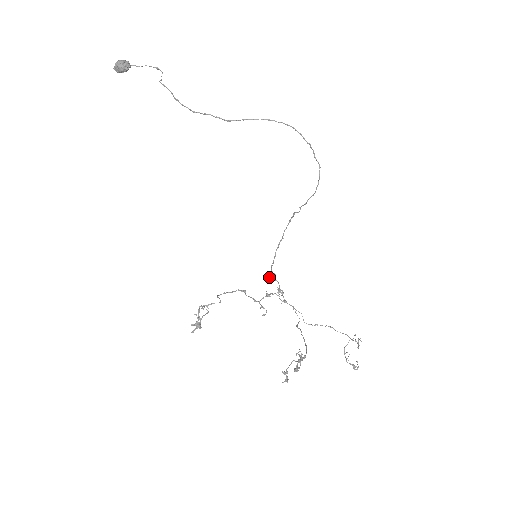
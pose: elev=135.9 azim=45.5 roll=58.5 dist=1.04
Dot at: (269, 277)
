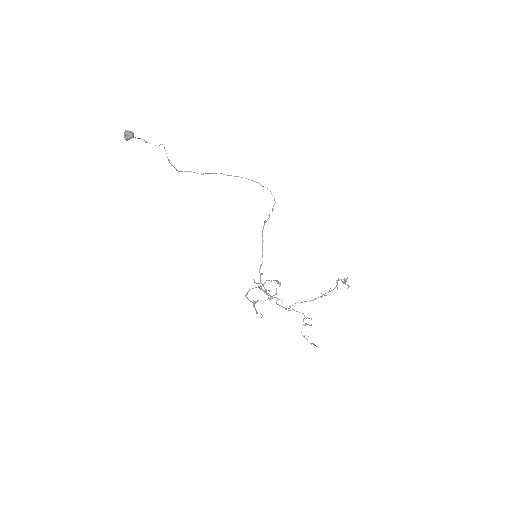
Dot at: occluded
